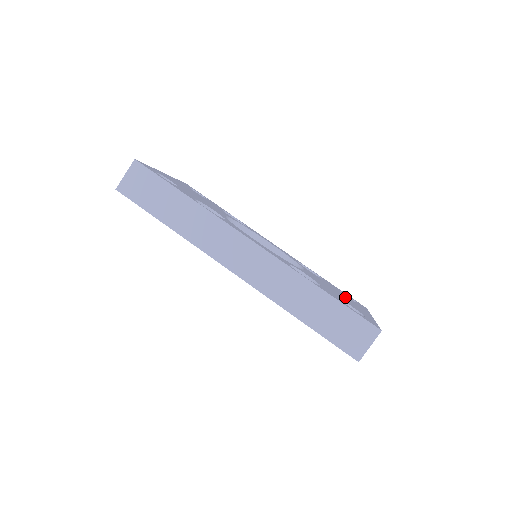
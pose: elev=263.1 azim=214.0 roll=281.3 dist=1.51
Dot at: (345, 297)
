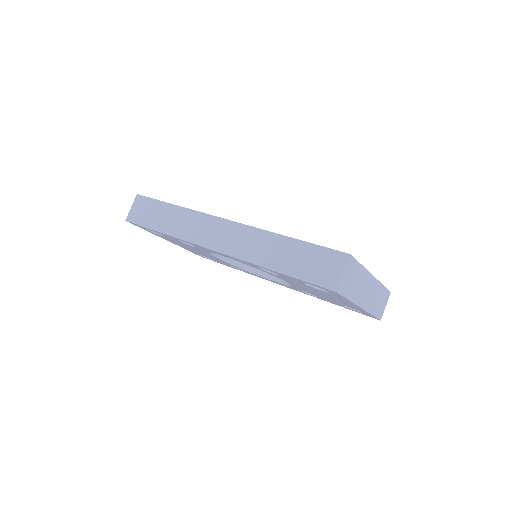
Dot at: occluded
